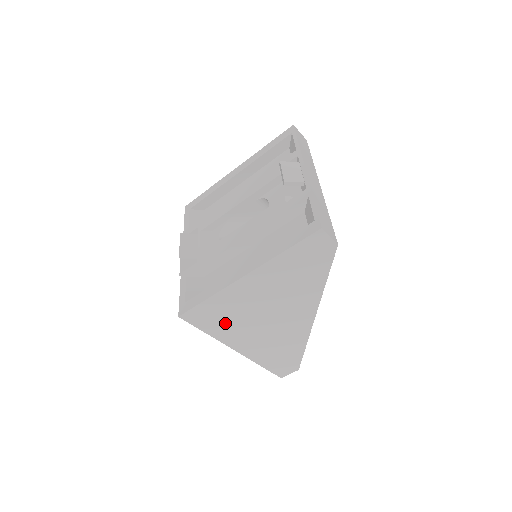
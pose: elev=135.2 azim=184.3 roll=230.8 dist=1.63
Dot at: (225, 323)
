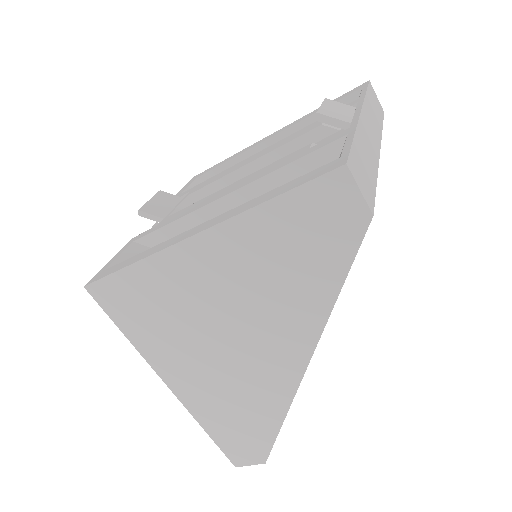
Dot at: (155, 326)
